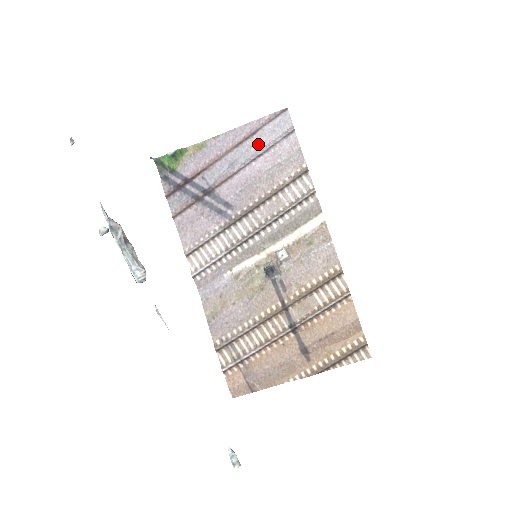
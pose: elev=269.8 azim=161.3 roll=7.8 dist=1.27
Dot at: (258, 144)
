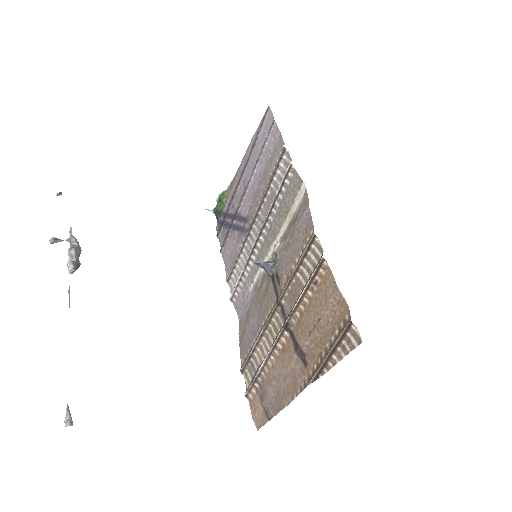
Dot at: (257, 153)
